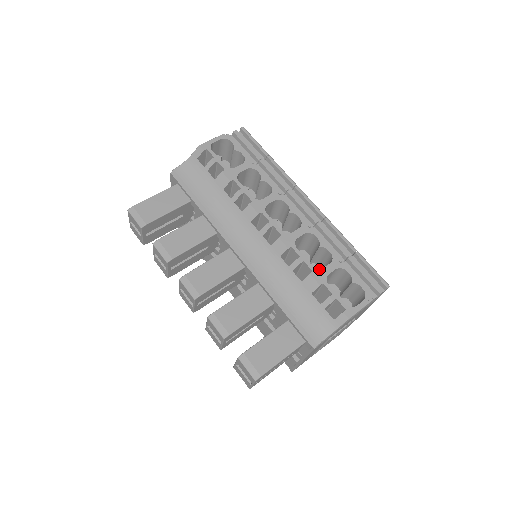
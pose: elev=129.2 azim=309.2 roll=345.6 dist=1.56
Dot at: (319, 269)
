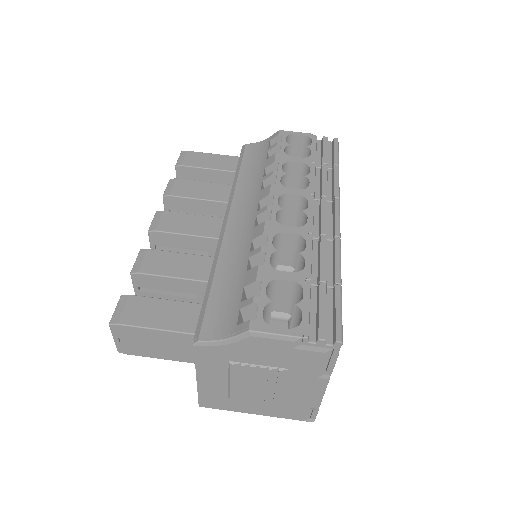
Dot at: (273, 268)
